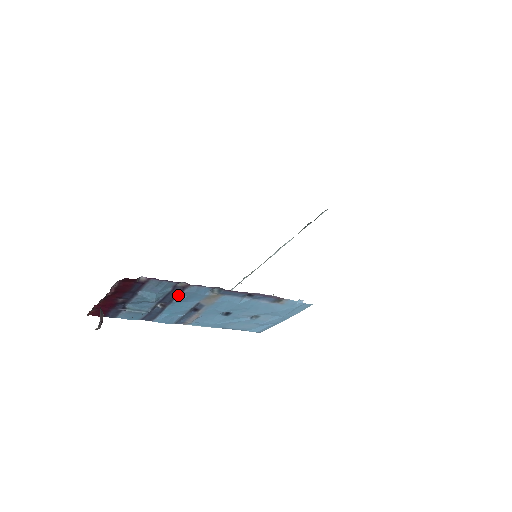
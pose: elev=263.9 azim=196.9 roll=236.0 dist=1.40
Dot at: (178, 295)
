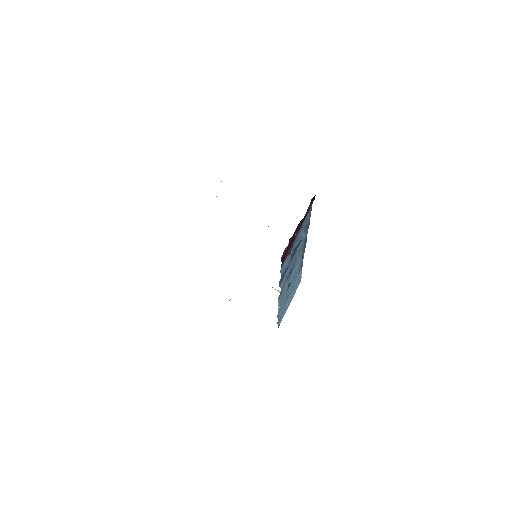
Dot at: occluded
